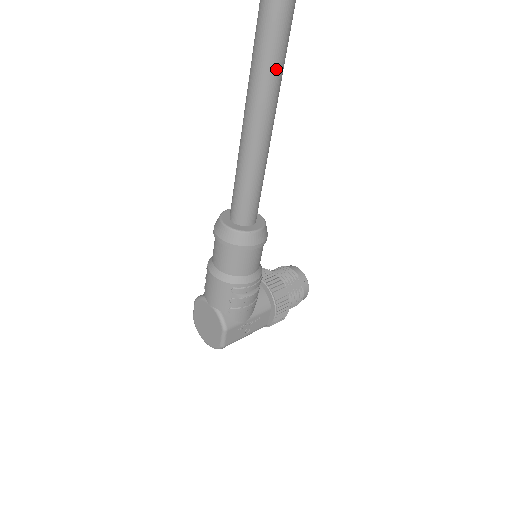
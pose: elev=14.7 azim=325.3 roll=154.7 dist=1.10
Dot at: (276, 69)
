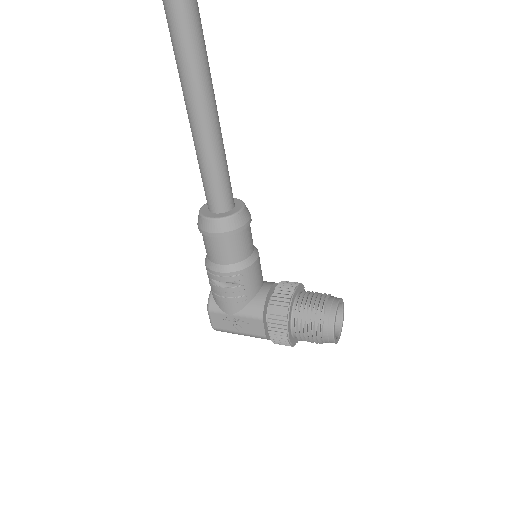
Dot at: (180, 53)
